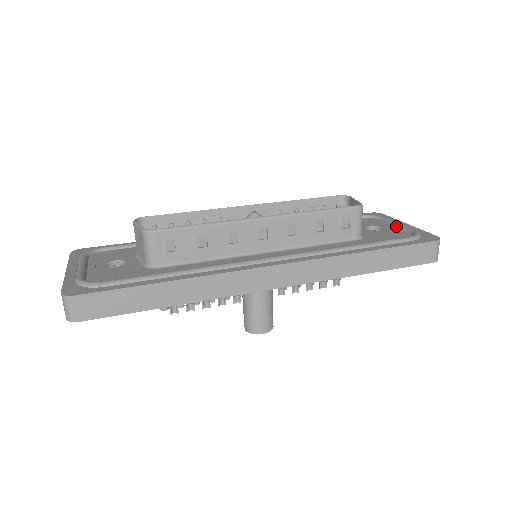
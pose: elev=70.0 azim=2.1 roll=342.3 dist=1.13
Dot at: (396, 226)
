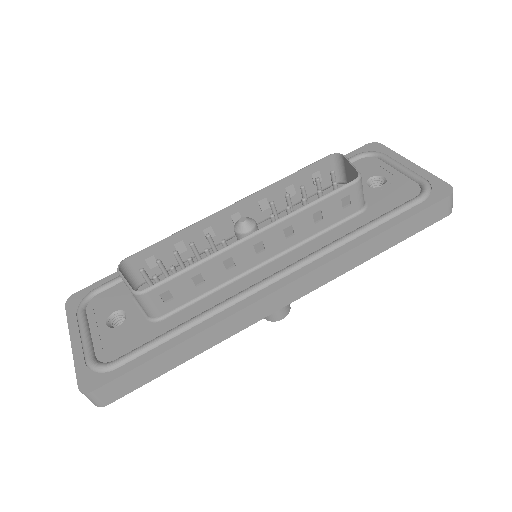
Dot at: (400, 171)
